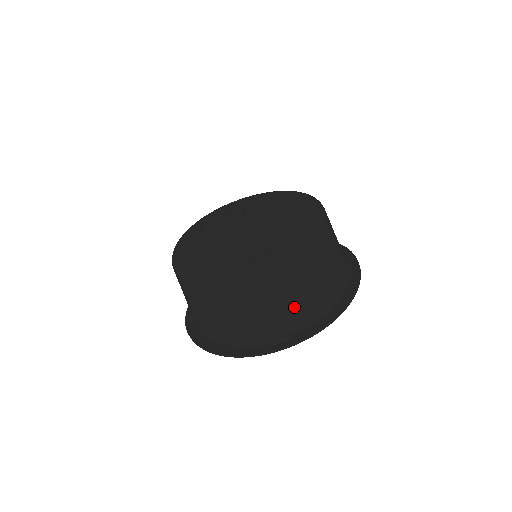
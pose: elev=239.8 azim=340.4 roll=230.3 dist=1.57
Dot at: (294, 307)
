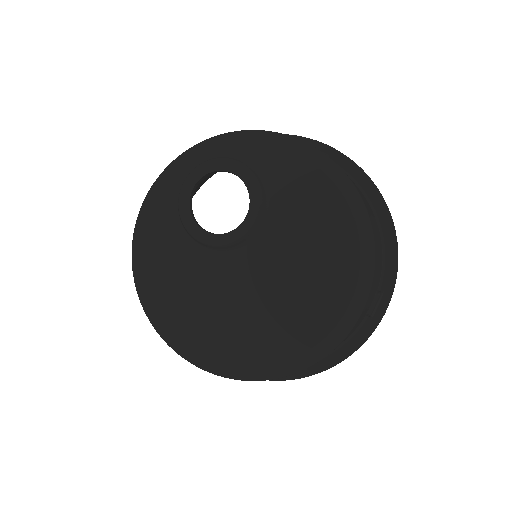
Dot at: occluded
